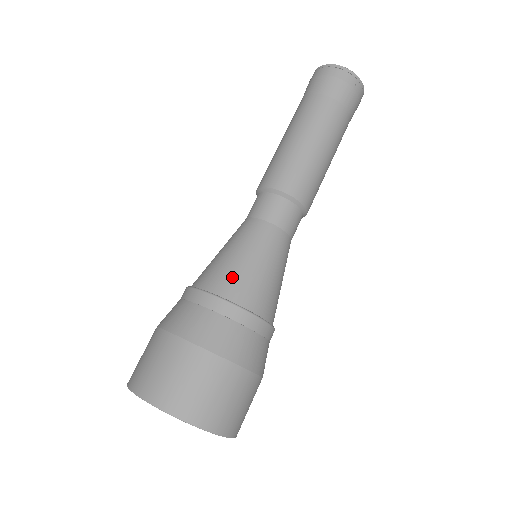
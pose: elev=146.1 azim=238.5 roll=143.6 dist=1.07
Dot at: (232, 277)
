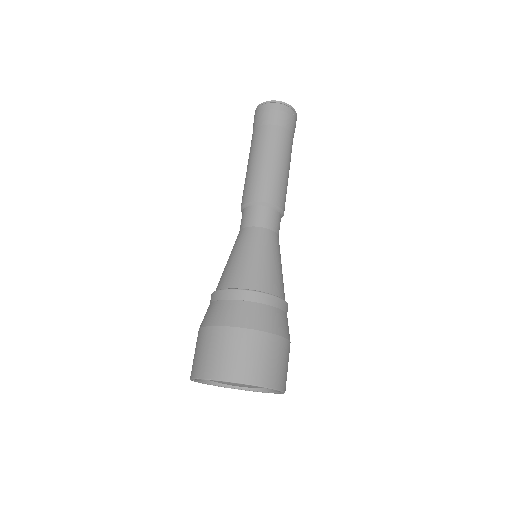
Dot at: (255, 274)
